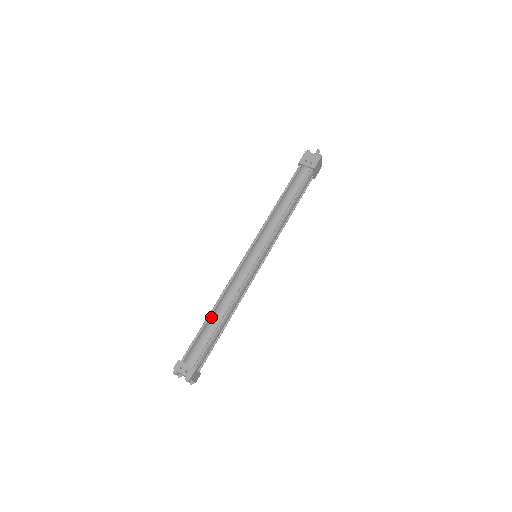
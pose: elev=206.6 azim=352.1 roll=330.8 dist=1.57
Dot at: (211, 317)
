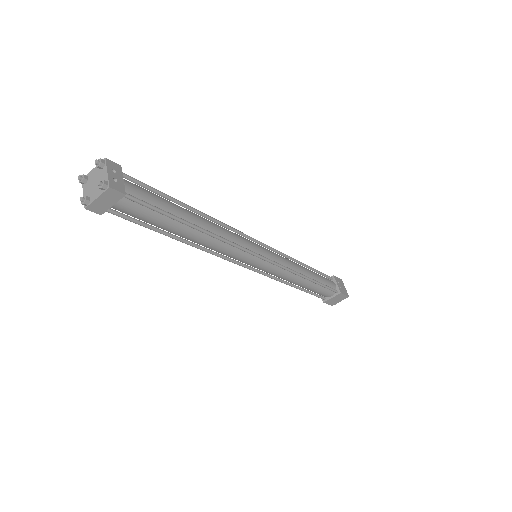
Dot at: occluded
